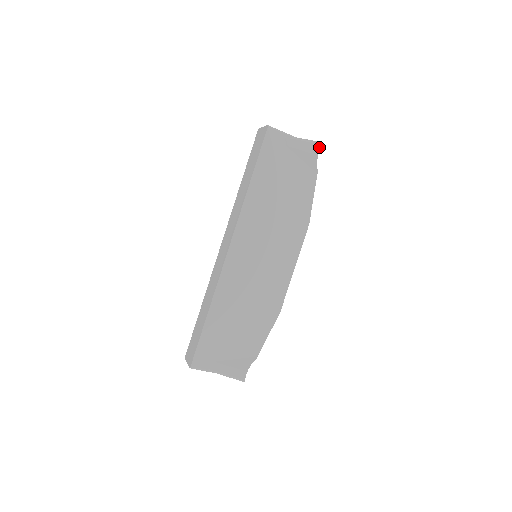
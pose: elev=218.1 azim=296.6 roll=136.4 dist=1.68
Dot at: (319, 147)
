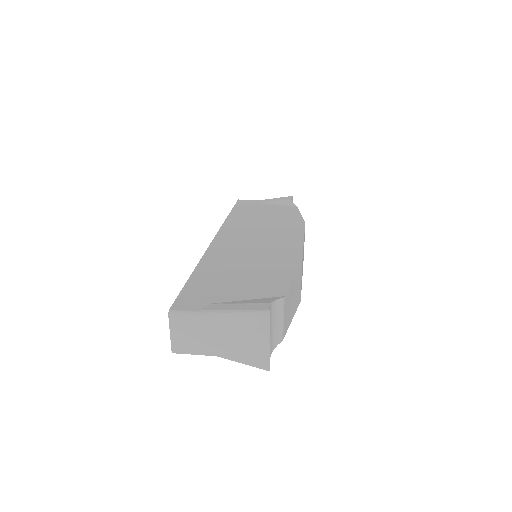
Dot at: occluded
